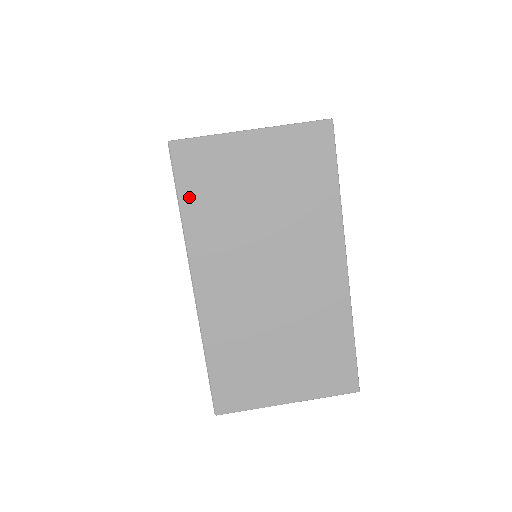
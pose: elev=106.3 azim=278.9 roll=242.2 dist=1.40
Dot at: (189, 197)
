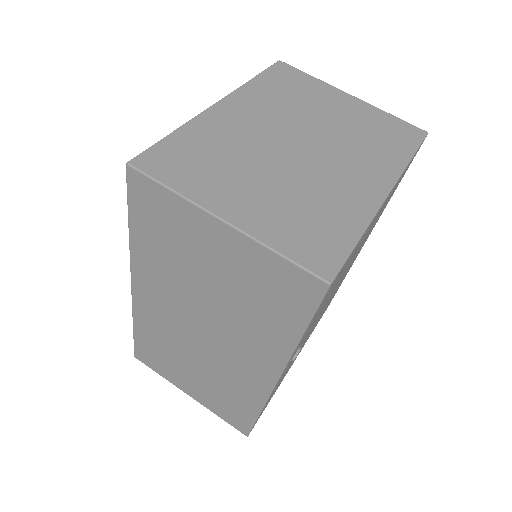
Dot at: (139, 226)
